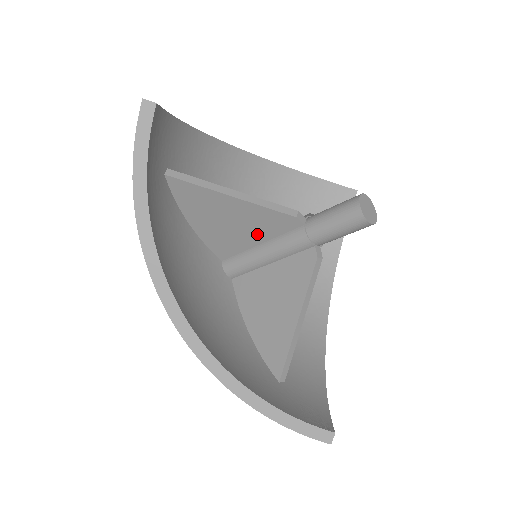
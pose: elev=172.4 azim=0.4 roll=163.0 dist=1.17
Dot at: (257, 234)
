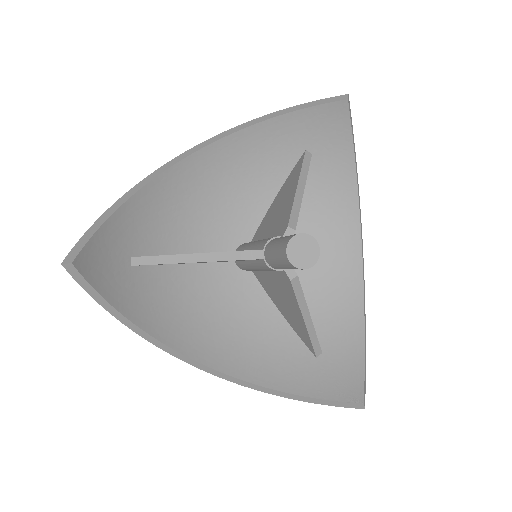
Dot at: occluded
